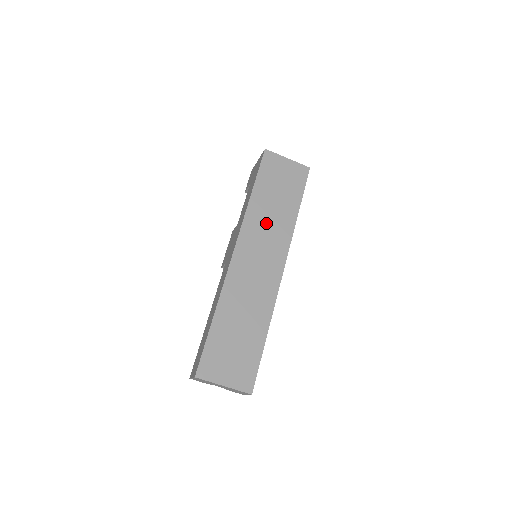
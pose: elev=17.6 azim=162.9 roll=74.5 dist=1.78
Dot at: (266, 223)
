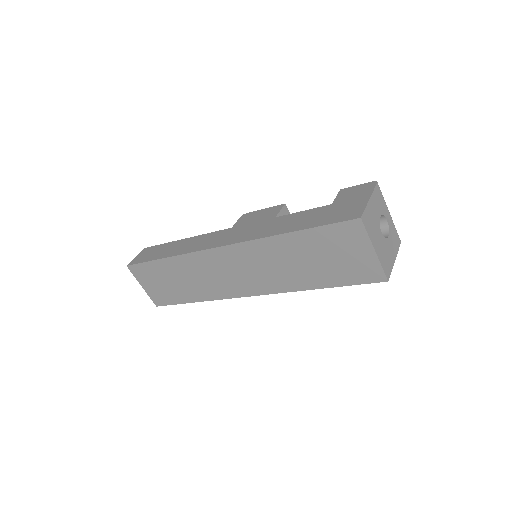
Dot at: (273, 263)
